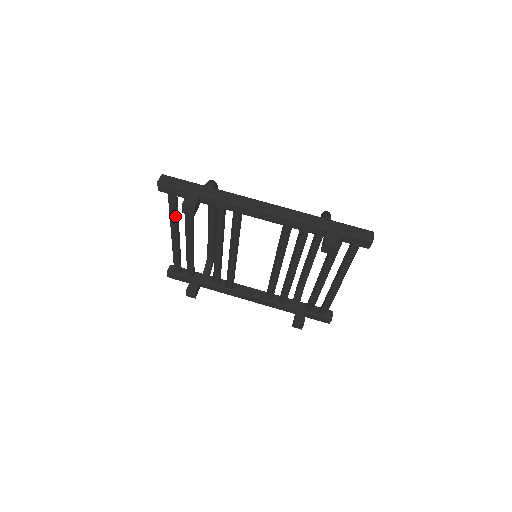
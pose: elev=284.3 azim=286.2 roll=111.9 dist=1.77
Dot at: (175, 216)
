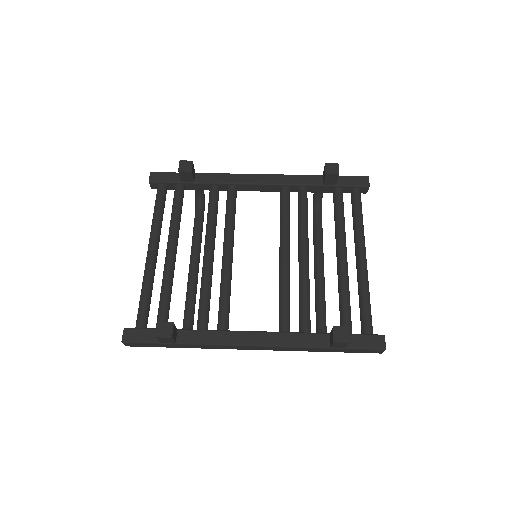
Dot at: (160, 215)
